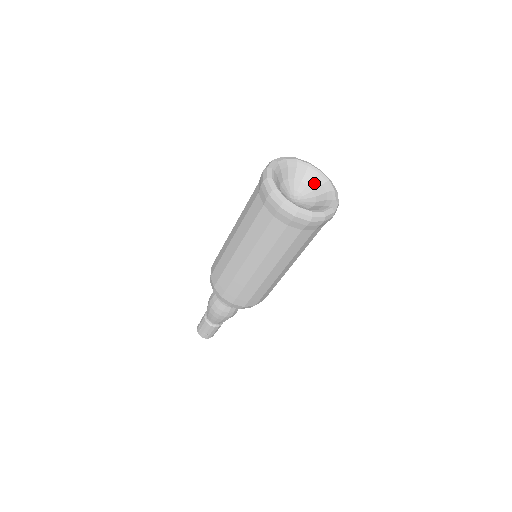
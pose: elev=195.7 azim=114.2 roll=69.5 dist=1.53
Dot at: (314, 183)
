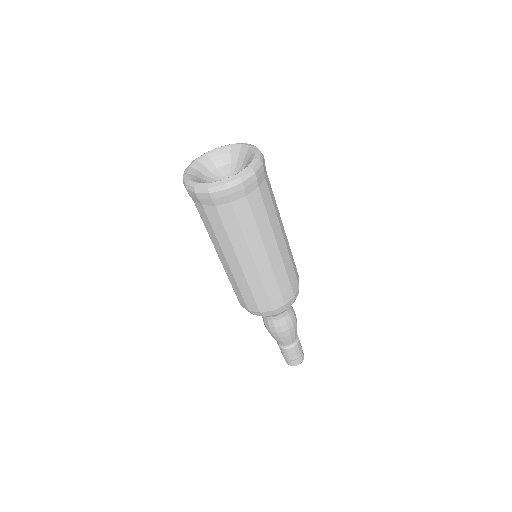
Dot at: (240, 157)
